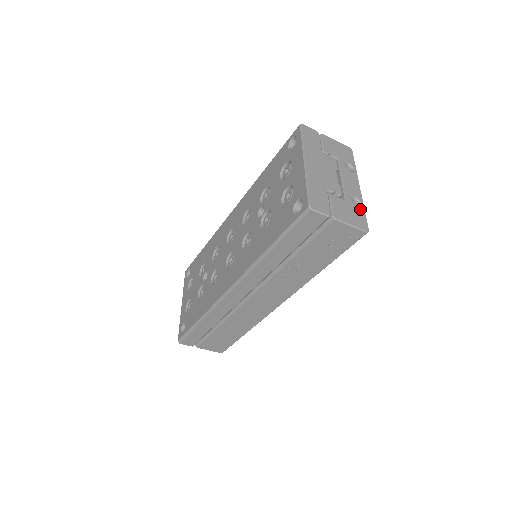
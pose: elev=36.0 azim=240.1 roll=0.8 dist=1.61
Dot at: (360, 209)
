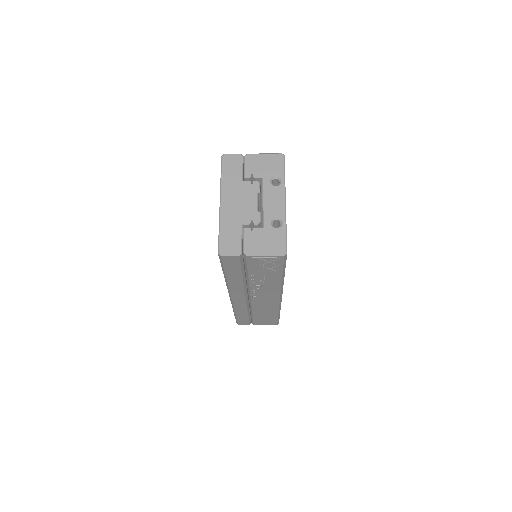
Dot at: (280, 230)
